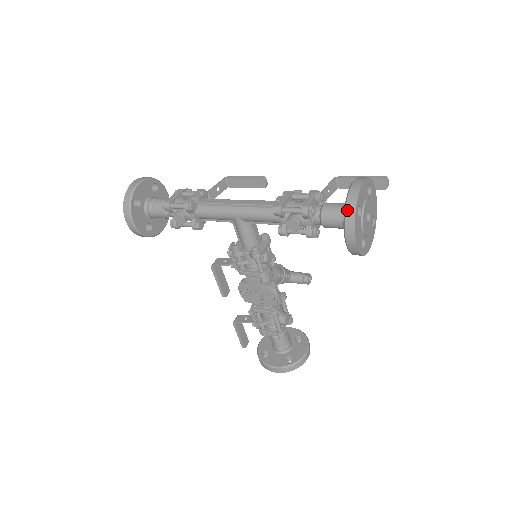
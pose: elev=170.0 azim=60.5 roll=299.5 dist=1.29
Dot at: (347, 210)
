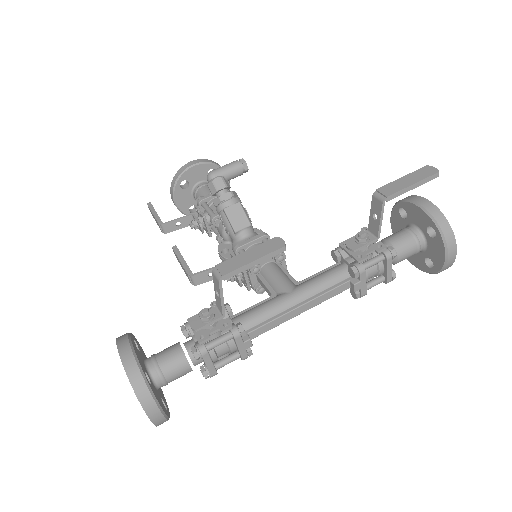
Dot at: occluded
